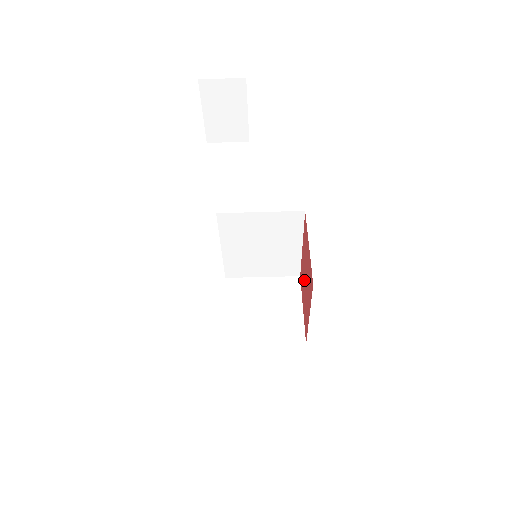
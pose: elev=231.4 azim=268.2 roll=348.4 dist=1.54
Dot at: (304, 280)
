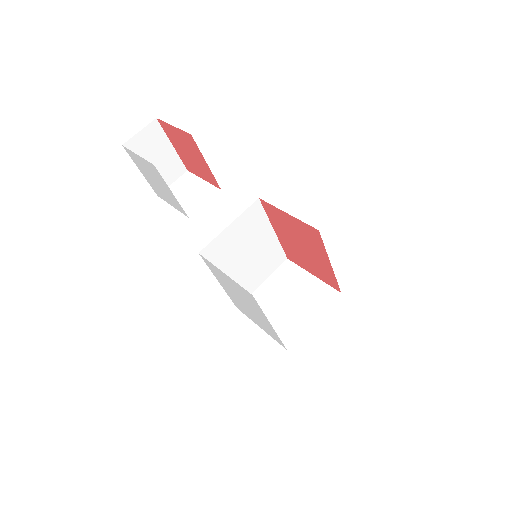
Dot at: (298, 250)
